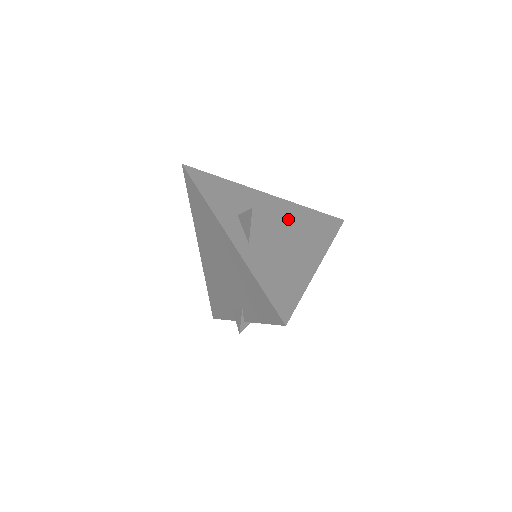
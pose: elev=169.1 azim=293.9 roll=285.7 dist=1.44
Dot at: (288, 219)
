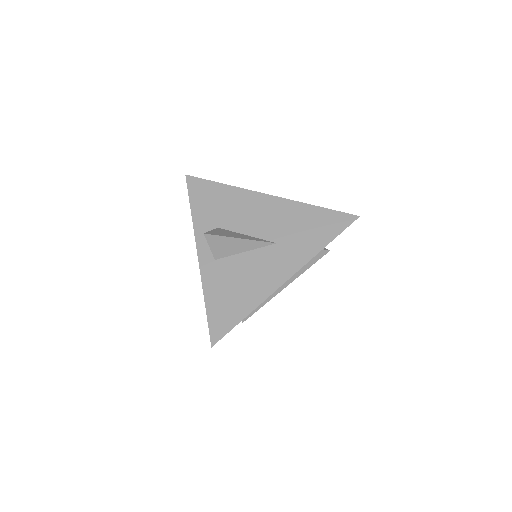
Dot at: (276, 225)
